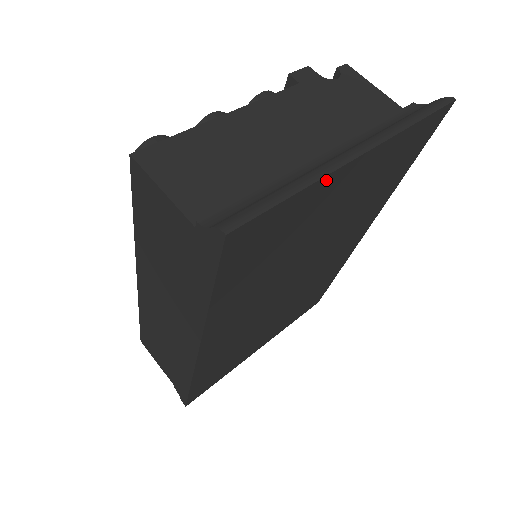
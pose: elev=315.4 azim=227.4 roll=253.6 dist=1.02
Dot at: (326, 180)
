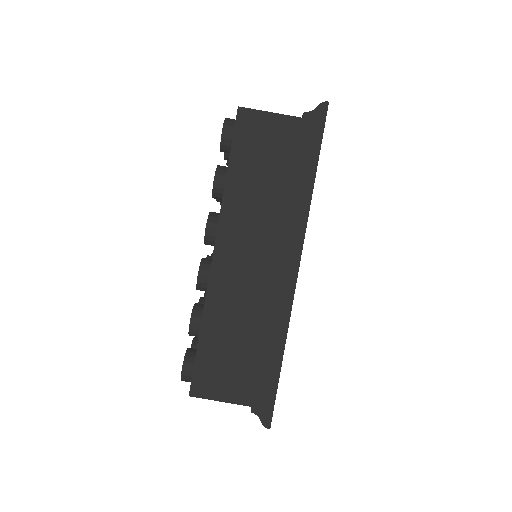
Dot at: occluded
